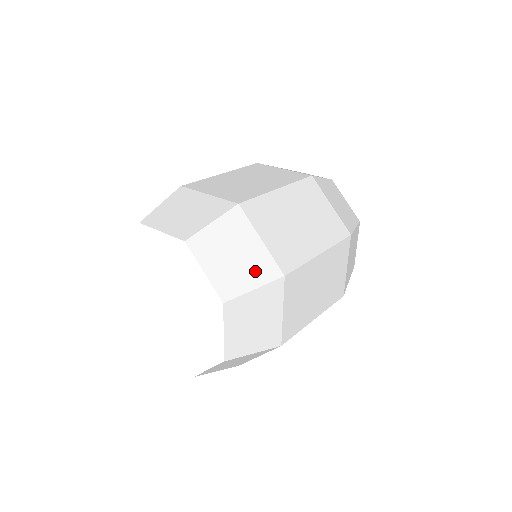
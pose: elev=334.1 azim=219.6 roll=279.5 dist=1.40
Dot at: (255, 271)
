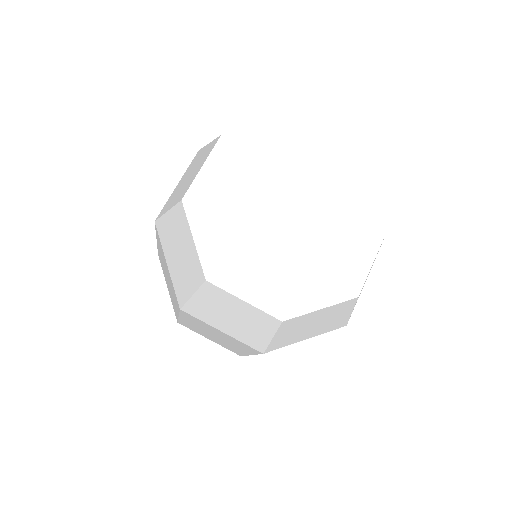
Dot at: occluded
